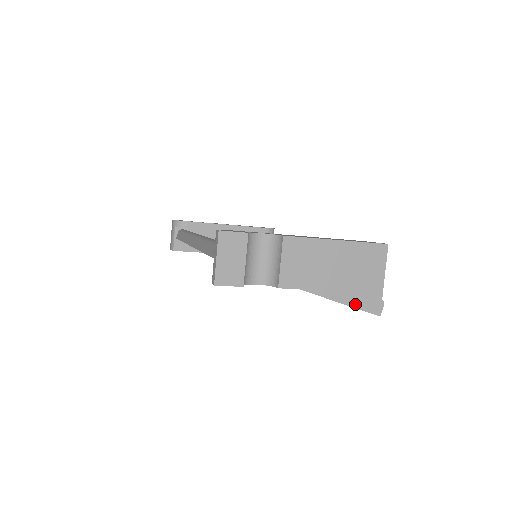
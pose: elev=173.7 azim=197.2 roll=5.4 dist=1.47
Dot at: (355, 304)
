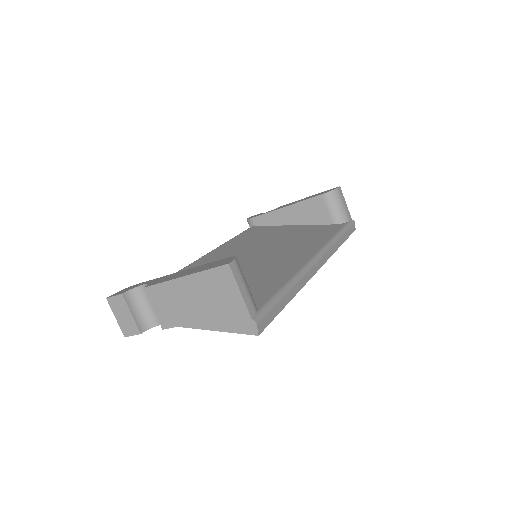
Dot at: (228, 329)
